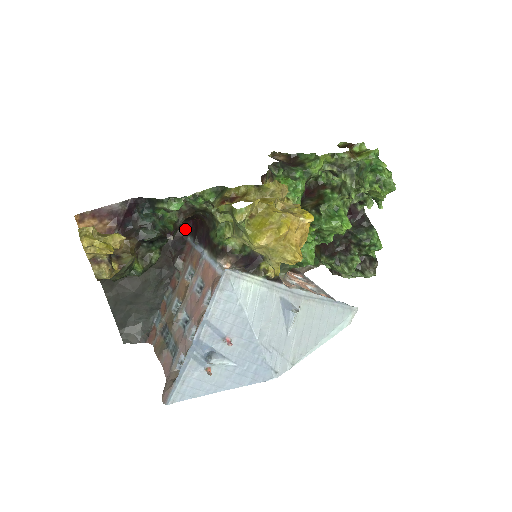
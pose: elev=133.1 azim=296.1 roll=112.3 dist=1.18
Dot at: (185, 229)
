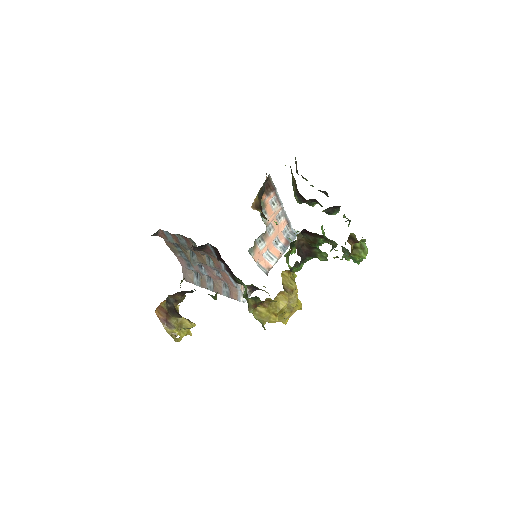
Dot at: occluded
